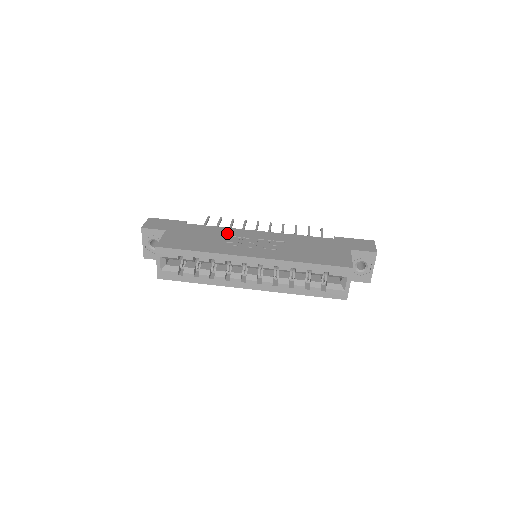
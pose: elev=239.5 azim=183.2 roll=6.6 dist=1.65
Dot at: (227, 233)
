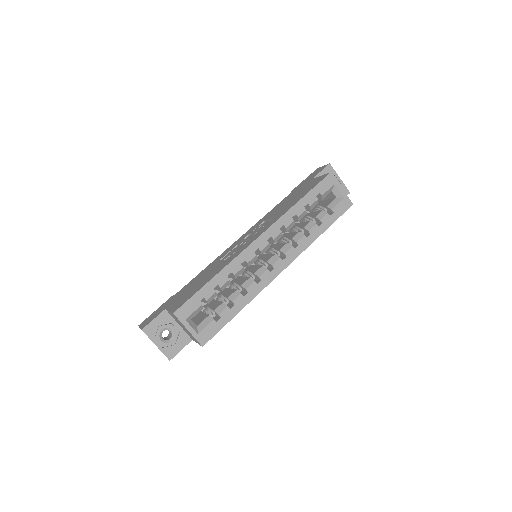
Dot at: (216, 262)
